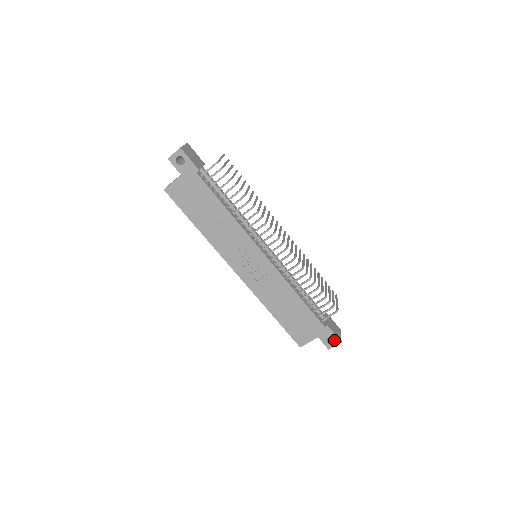
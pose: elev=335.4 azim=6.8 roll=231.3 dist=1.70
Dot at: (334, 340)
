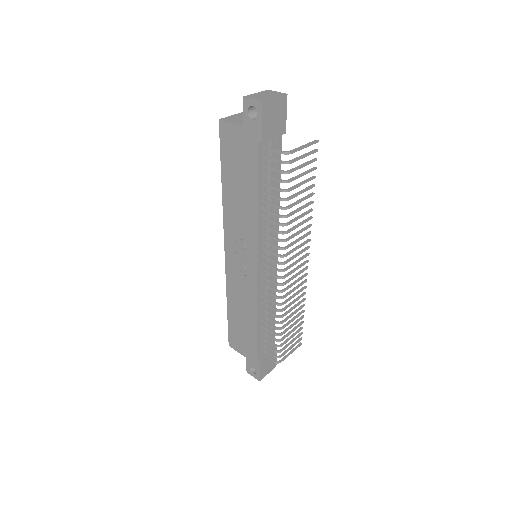
Dot at: (256, 373)
